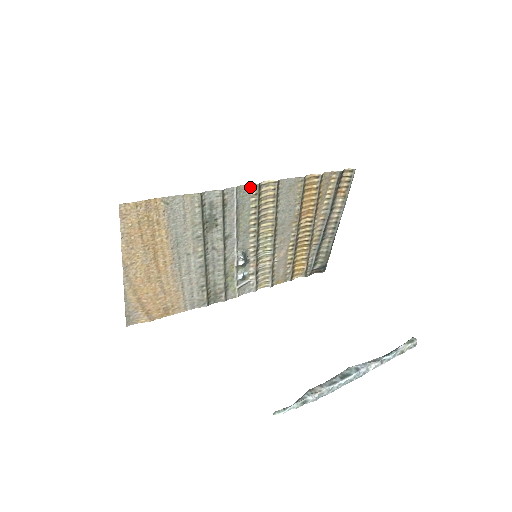
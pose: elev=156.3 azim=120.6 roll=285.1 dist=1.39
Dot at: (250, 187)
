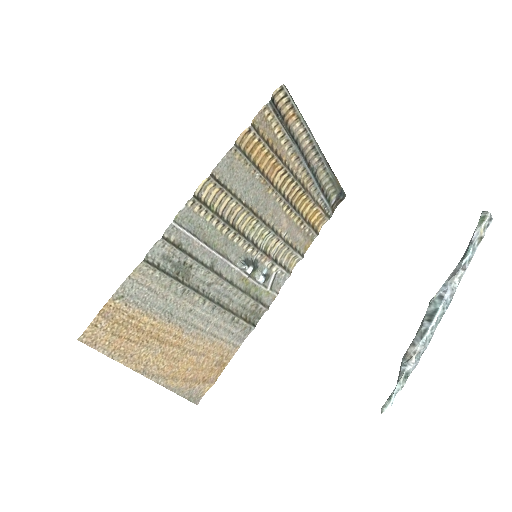
Dot at: (188, 207)
